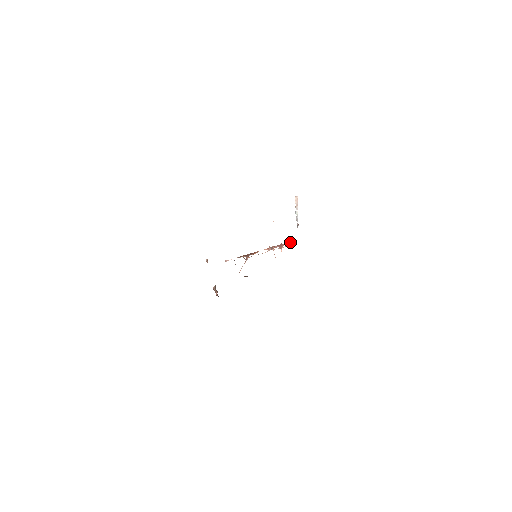
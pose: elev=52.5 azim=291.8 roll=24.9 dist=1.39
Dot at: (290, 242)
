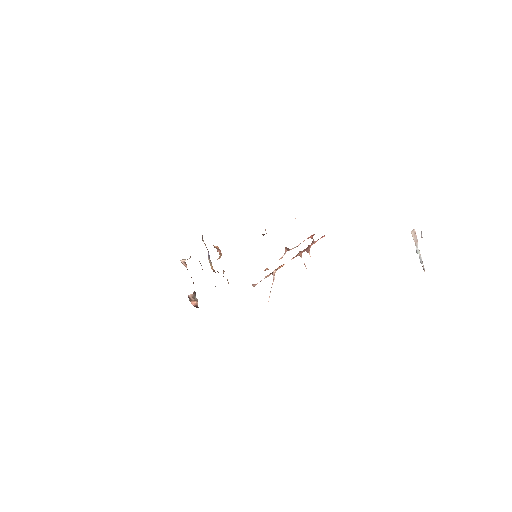
Dot at: (317, 240)
